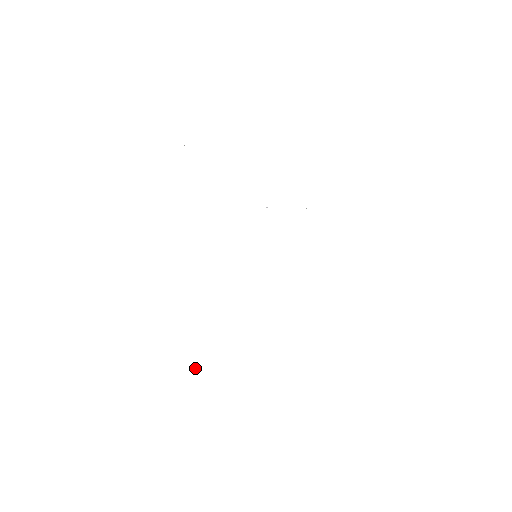
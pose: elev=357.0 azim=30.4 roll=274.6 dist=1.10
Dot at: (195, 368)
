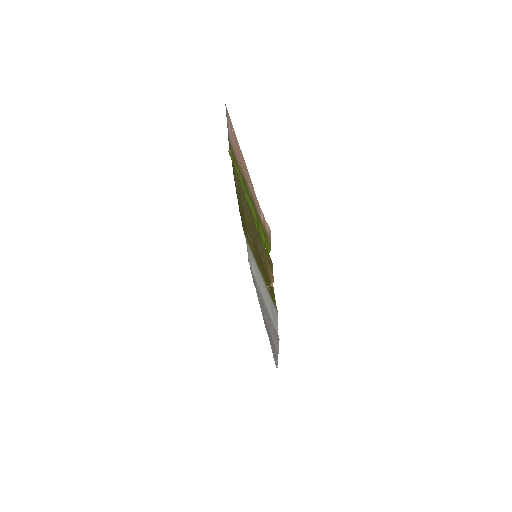
Dot at: (267, 287)
